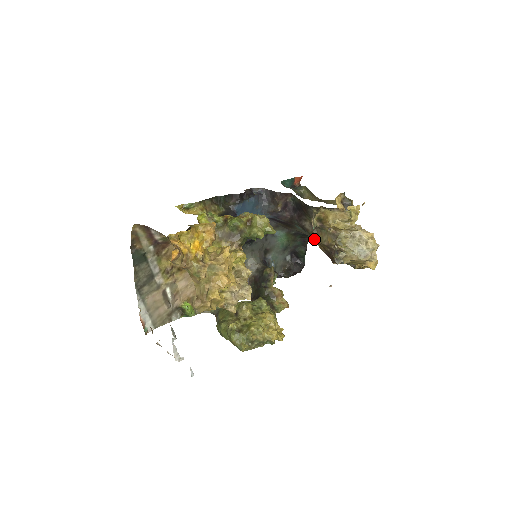
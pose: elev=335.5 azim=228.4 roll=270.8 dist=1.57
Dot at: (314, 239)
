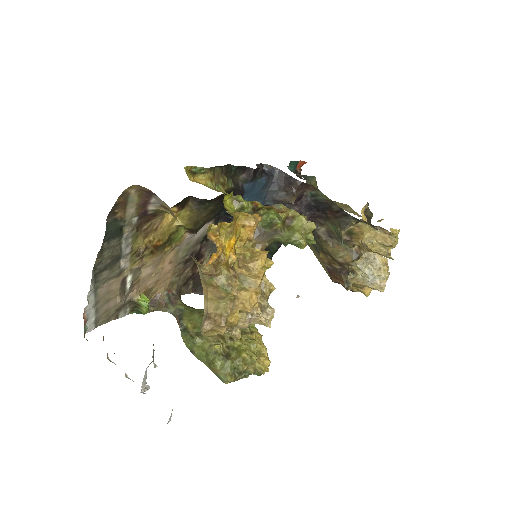
Dot at: (322, 249)
